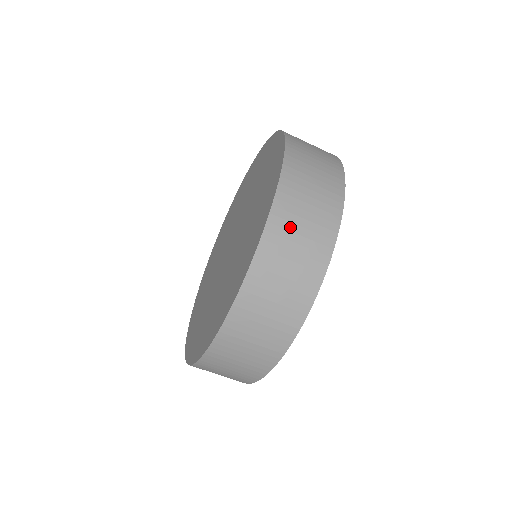
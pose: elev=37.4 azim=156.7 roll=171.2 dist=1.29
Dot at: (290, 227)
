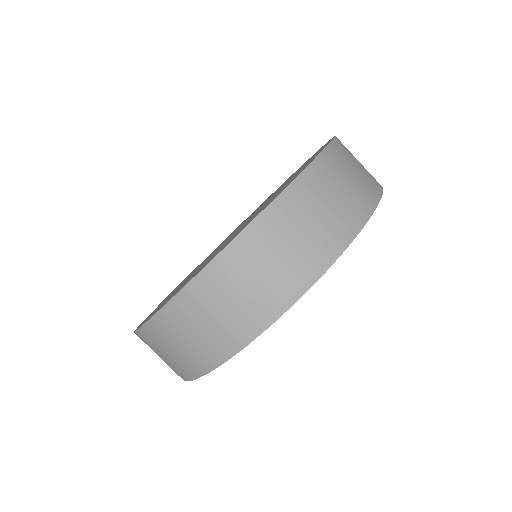
Dot at: (220, 292)
